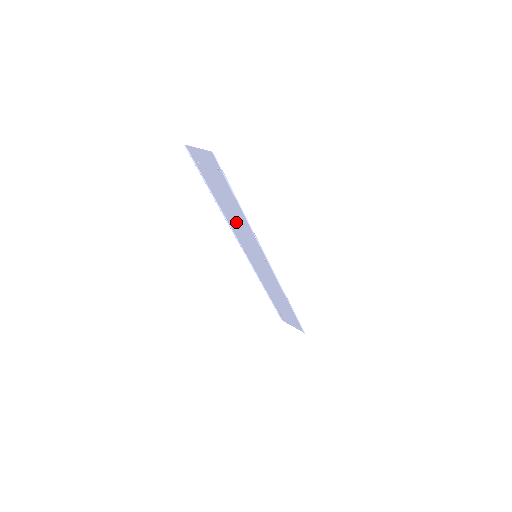
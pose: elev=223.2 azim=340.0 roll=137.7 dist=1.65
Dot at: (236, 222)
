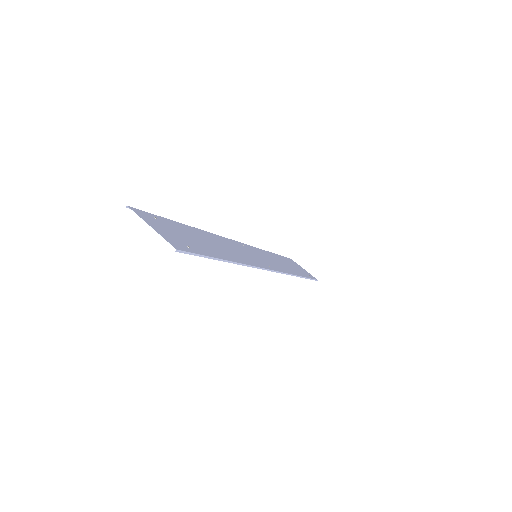
Dot at: (225, 245)
